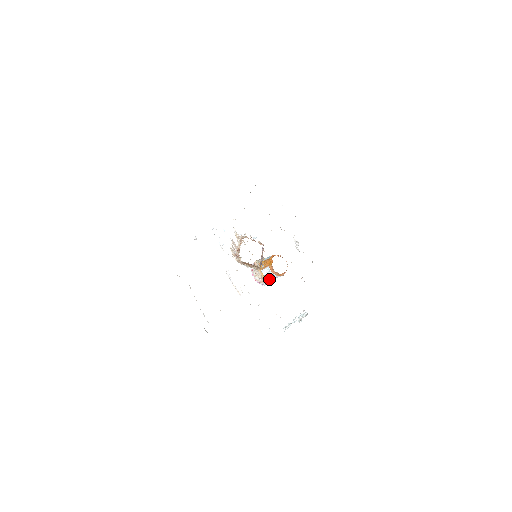
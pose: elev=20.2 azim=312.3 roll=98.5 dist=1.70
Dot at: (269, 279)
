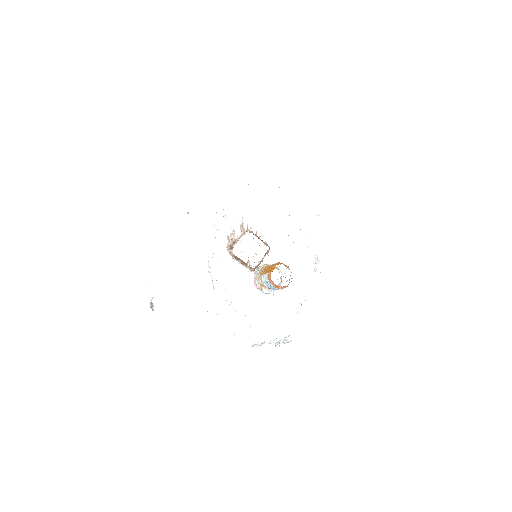
Dot at: (267, 288)
